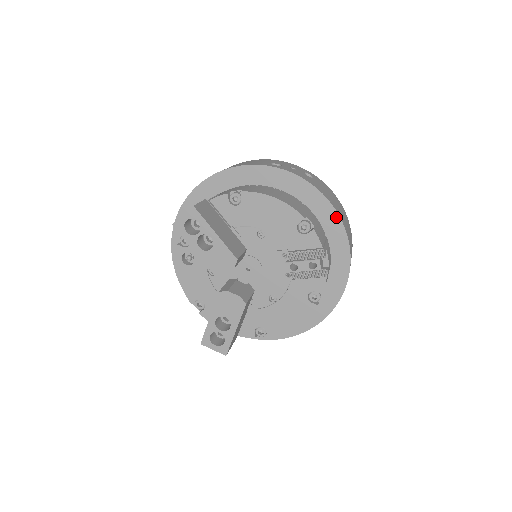
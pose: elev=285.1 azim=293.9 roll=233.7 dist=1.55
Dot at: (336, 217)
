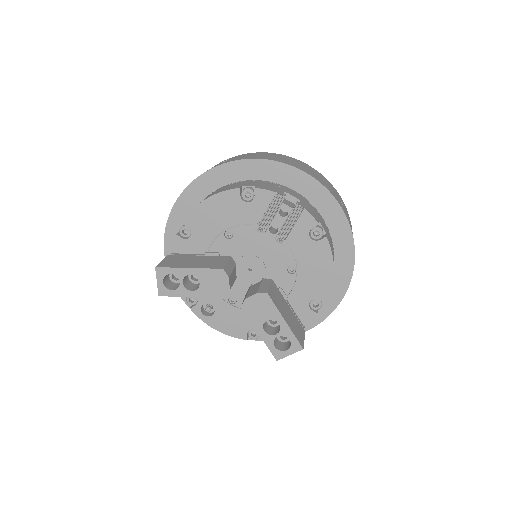
Dot at: (268, 163)
